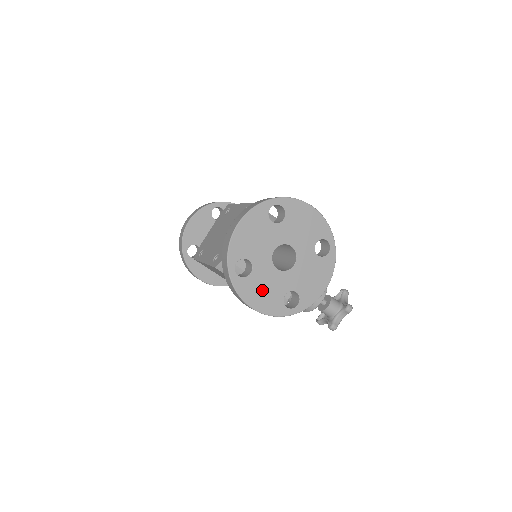
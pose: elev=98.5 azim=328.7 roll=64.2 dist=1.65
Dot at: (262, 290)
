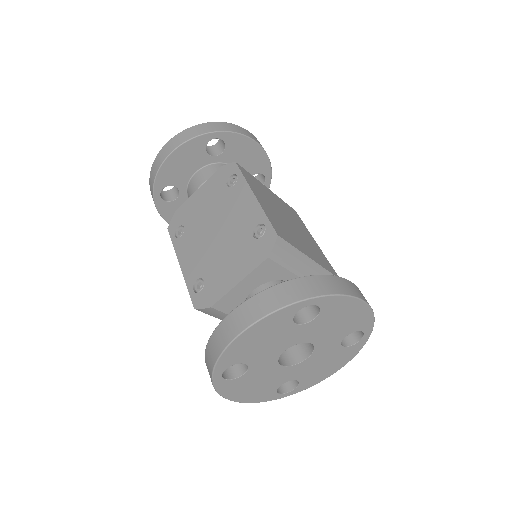
Dot at: (253, 386)
